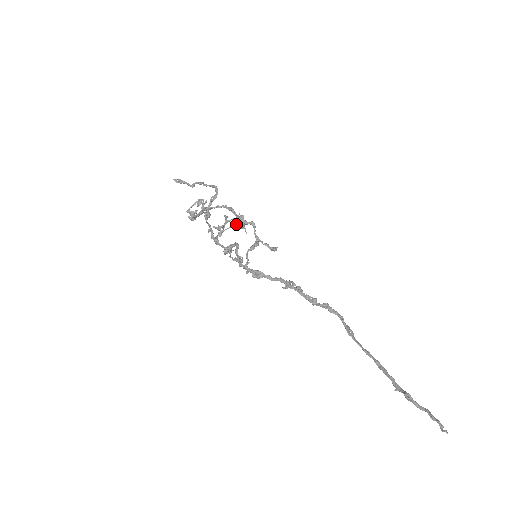
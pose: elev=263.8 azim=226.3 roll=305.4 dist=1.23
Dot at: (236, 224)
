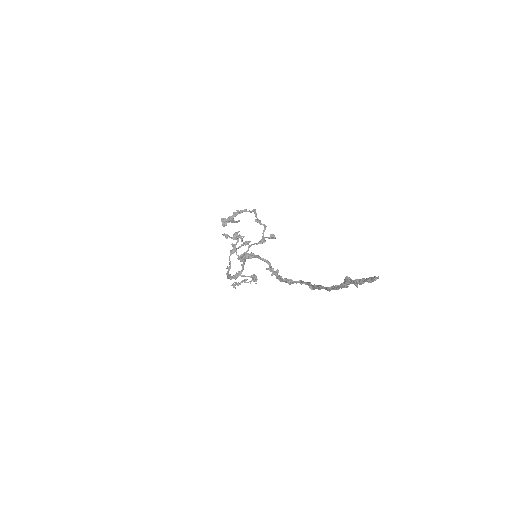
Dot at: (251, 275)
